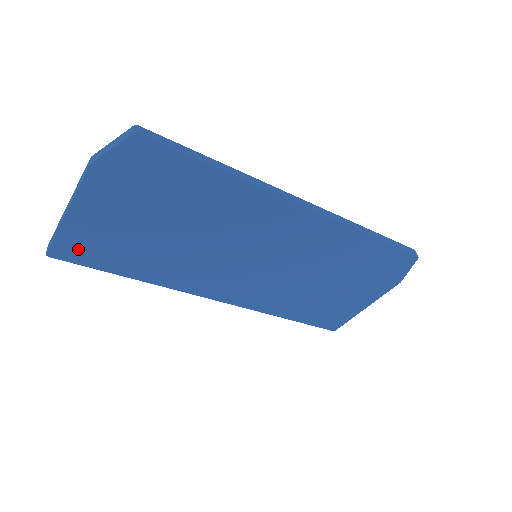
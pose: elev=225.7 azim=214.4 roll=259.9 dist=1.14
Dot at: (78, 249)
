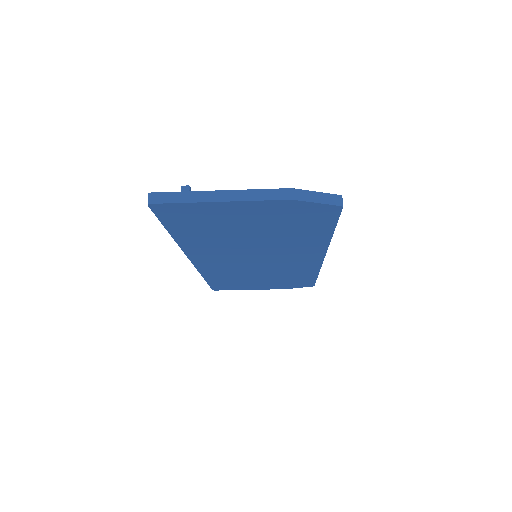
Dot at: (178, 213)
